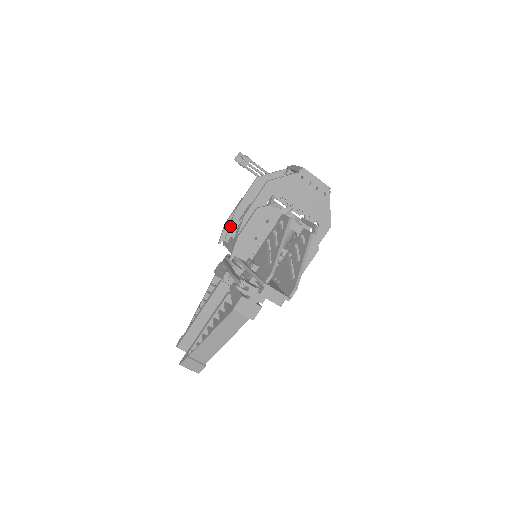
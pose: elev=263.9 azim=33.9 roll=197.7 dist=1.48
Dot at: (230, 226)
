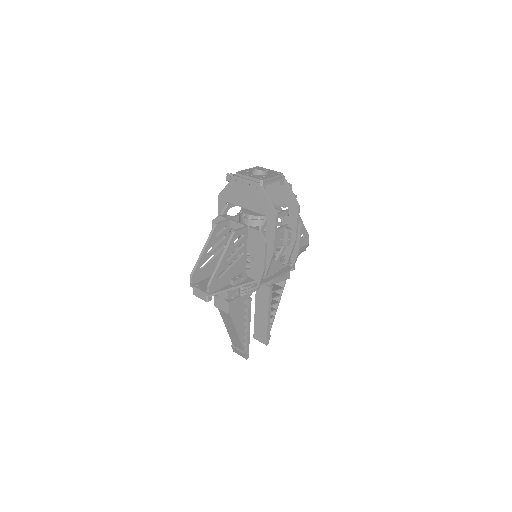
Dot at: occluded
